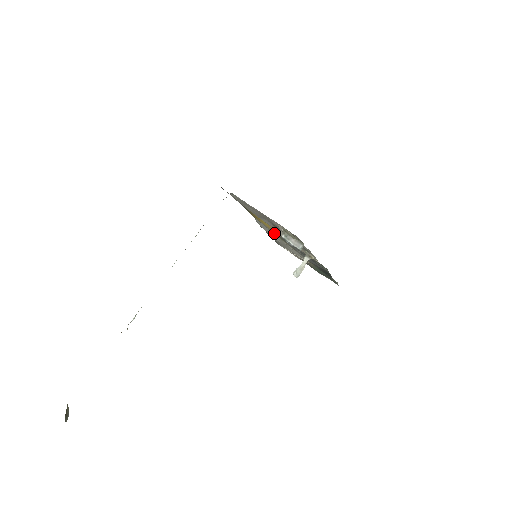
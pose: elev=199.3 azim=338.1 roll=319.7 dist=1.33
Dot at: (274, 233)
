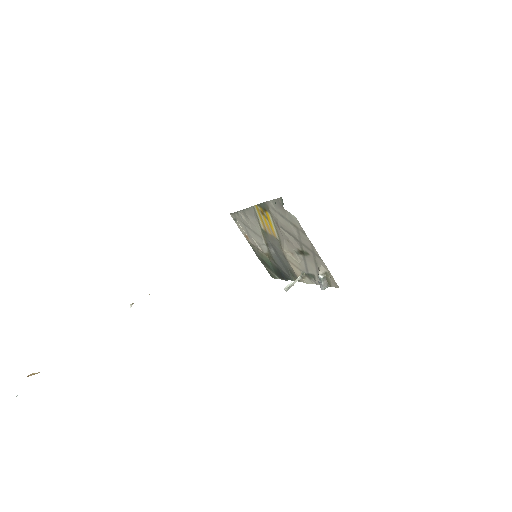
Dot at: (260, 225)
